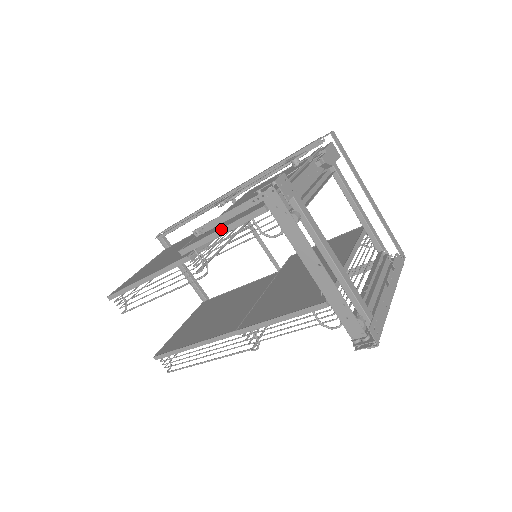
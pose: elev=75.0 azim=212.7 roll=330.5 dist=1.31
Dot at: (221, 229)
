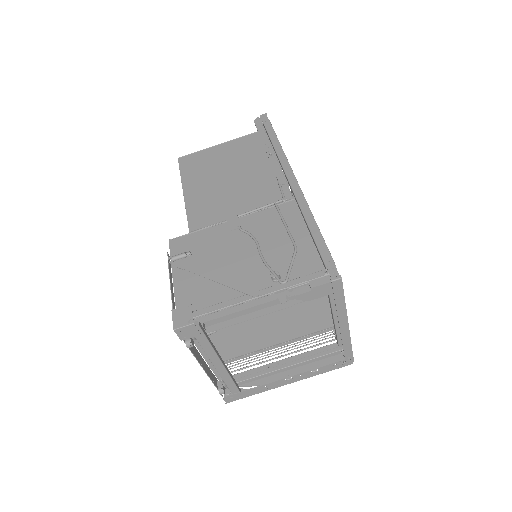
Dot at: (173, 279)
